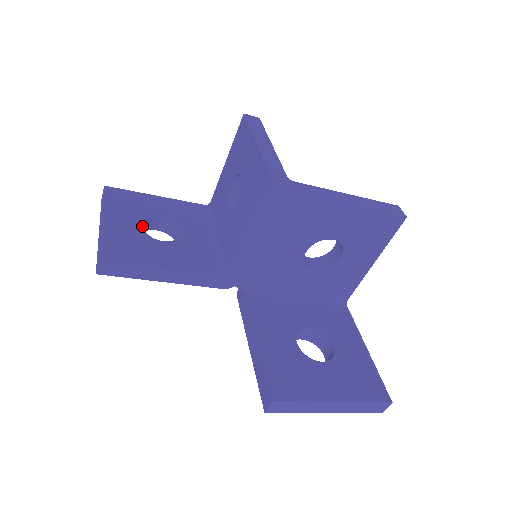
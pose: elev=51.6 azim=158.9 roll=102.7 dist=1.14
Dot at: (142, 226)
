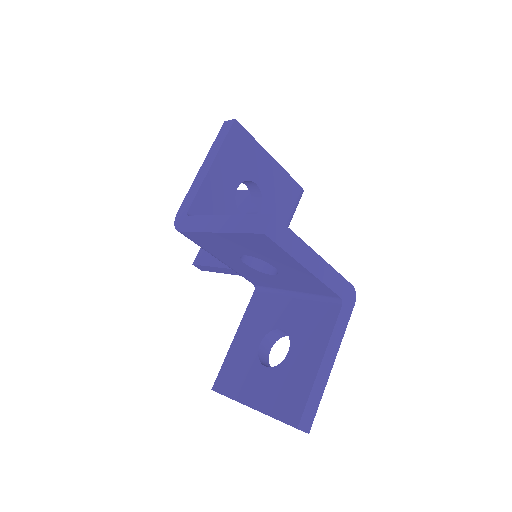
Dot at: occluded
